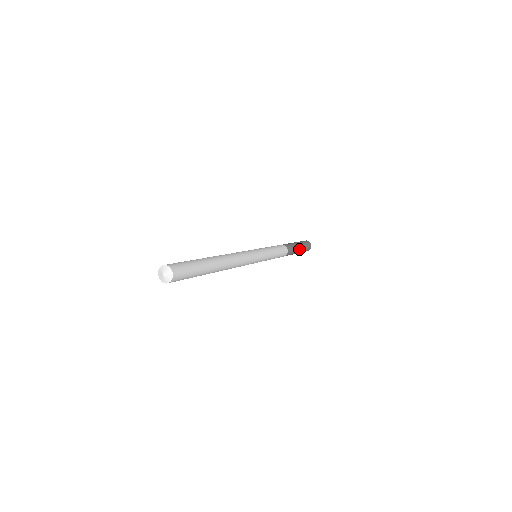
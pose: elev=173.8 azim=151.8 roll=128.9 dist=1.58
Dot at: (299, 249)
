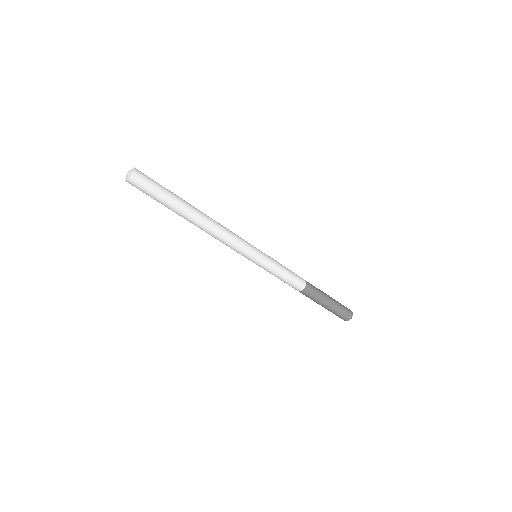
Dot at: occluded
